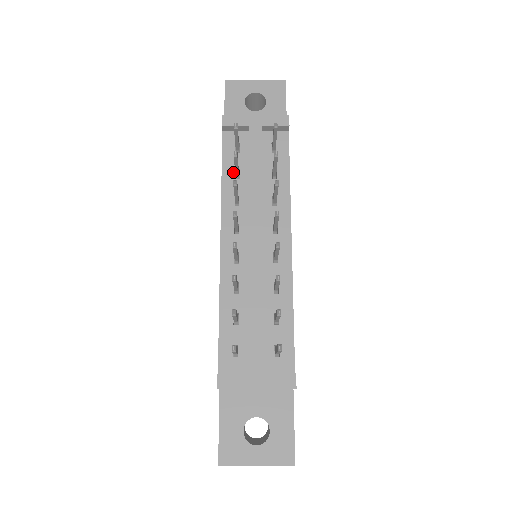
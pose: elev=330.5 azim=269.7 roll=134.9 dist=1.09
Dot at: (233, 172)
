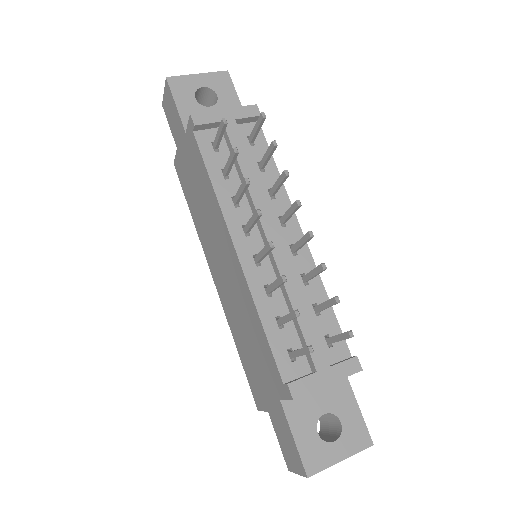
Dot at: (220, 172)
